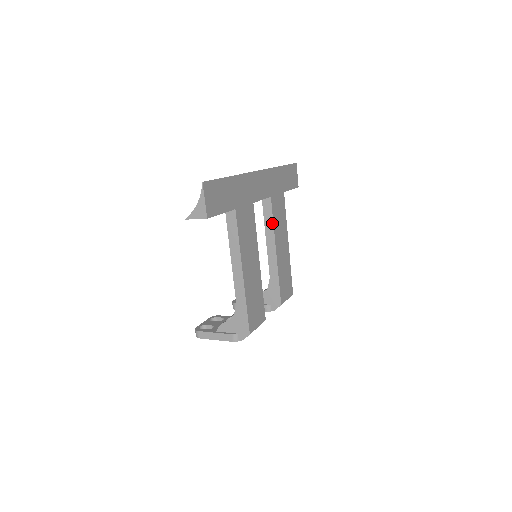
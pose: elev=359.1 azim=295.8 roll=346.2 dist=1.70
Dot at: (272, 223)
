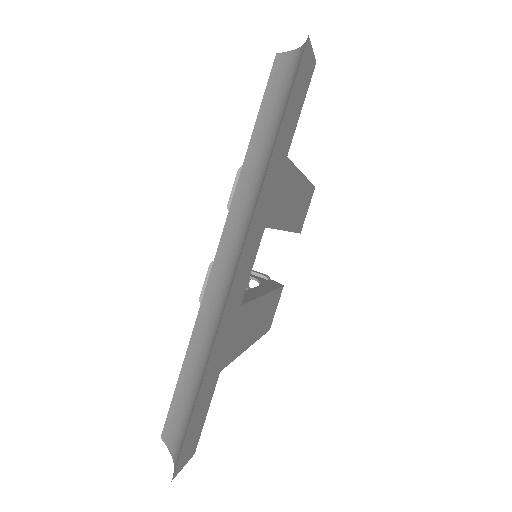
Dot at: occluded
